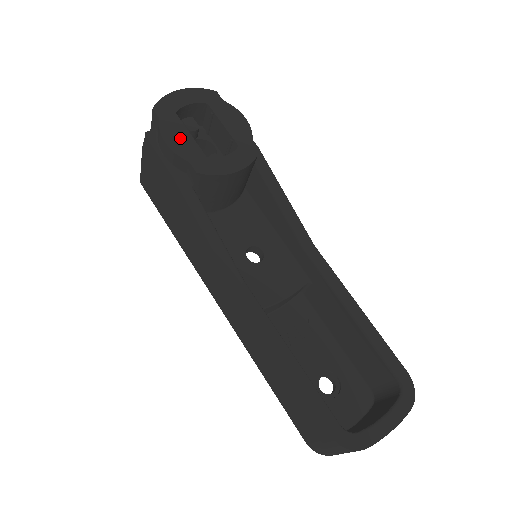
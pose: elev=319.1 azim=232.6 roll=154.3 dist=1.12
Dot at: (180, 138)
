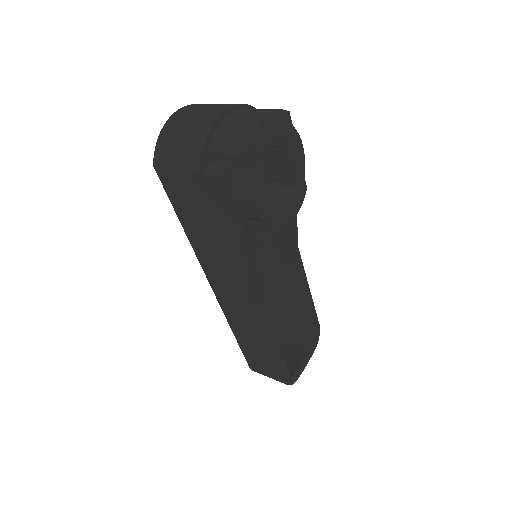
Dot at: (263, 194)
